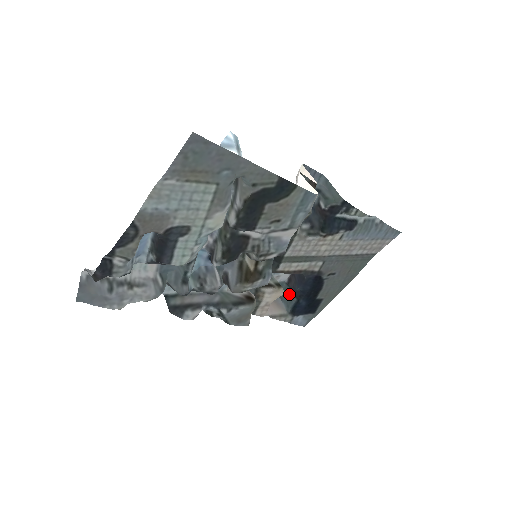
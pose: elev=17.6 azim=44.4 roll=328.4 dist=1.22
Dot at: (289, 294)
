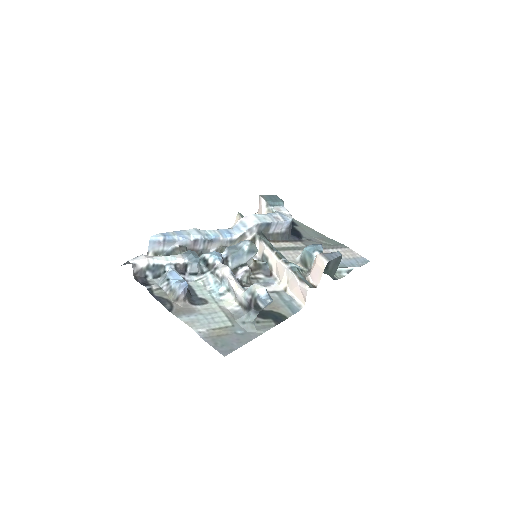
Dot at: occluded
